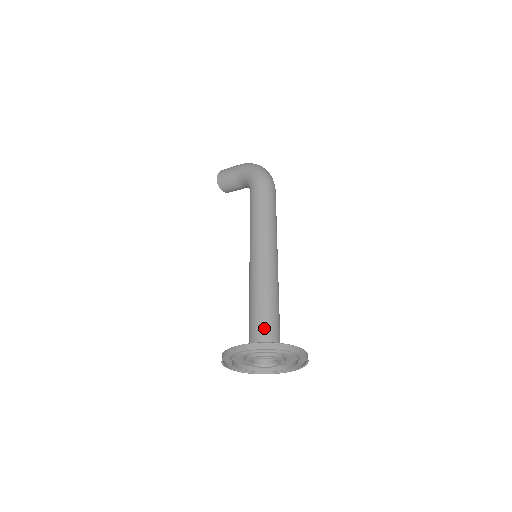
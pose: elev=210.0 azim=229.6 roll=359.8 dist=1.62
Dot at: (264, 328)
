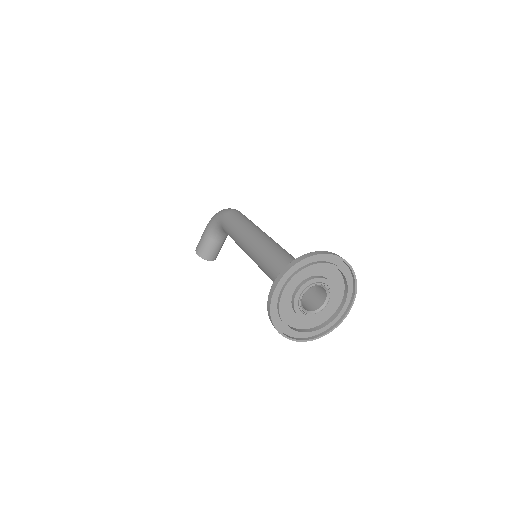
Dot at: occluded
